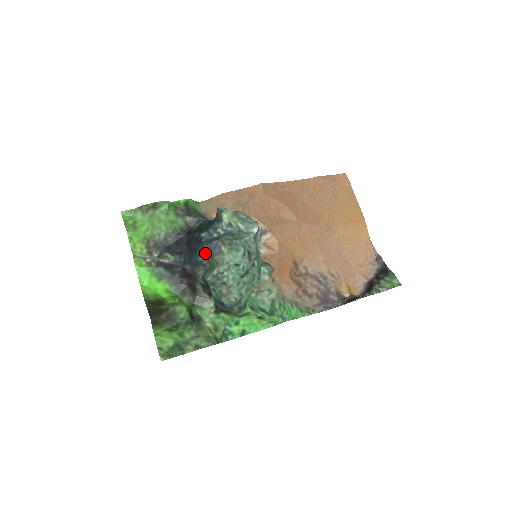
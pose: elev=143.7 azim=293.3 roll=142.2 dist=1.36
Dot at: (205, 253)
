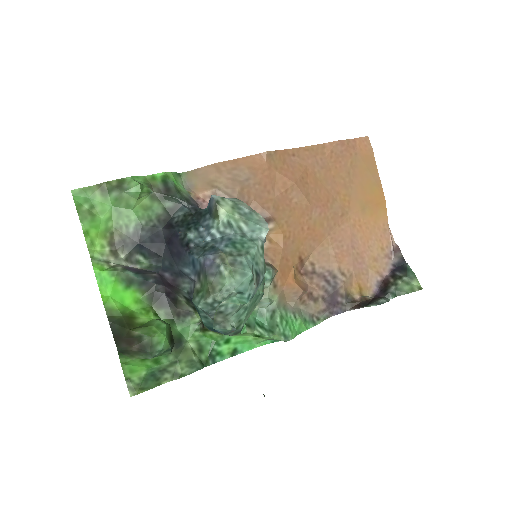
Dot at: (194, 266)
